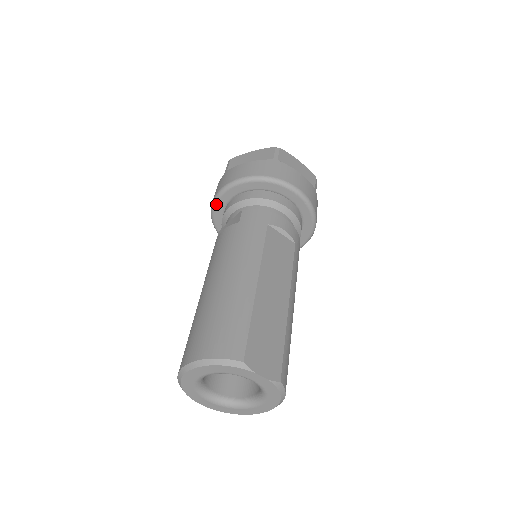
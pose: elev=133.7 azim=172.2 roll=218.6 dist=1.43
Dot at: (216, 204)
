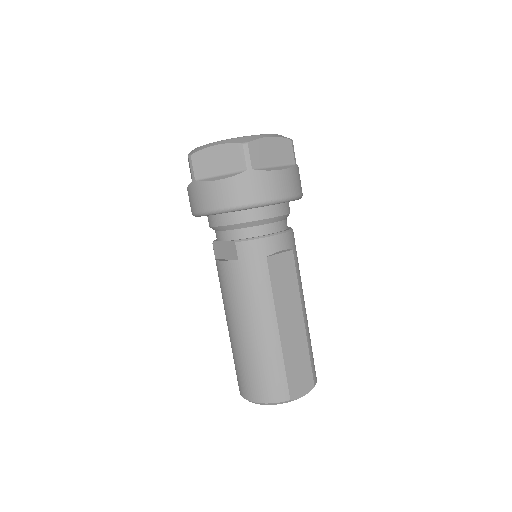
Dot at: occluded
